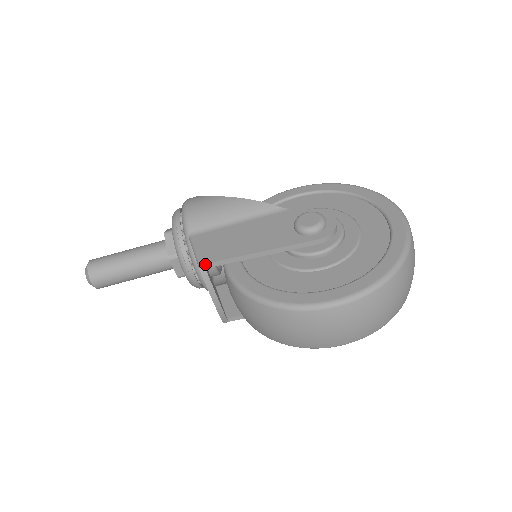
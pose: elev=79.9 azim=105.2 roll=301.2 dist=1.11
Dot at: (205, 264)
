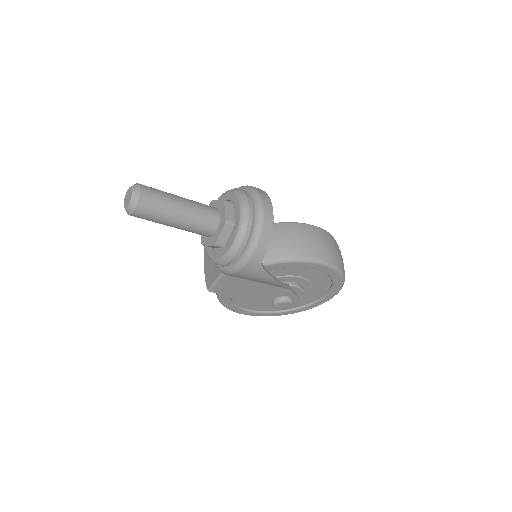
Dot at: (213, 292)
